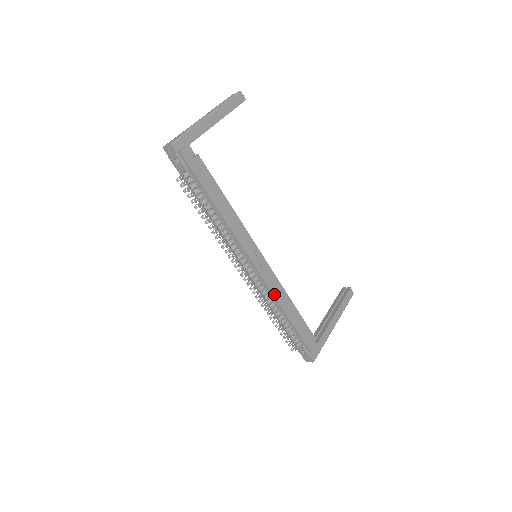
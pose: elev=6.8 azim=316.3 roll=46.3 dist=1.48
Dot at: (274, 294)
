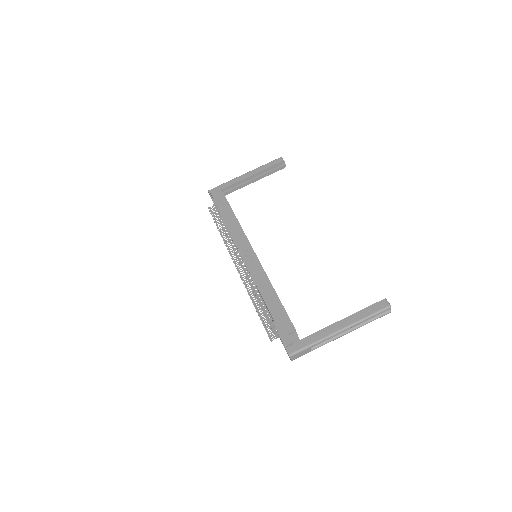
Dot at: (255, 281)
